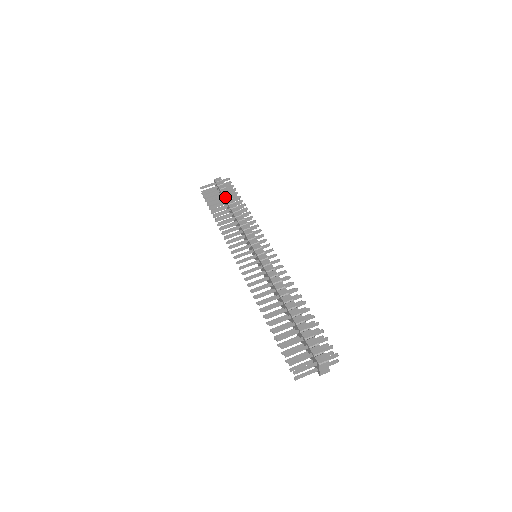
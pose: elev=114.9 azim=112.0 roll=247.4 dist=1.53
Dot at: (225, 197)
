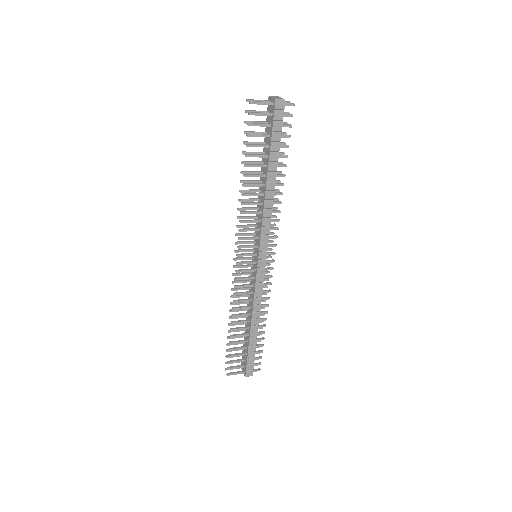
Dot at: occluded
